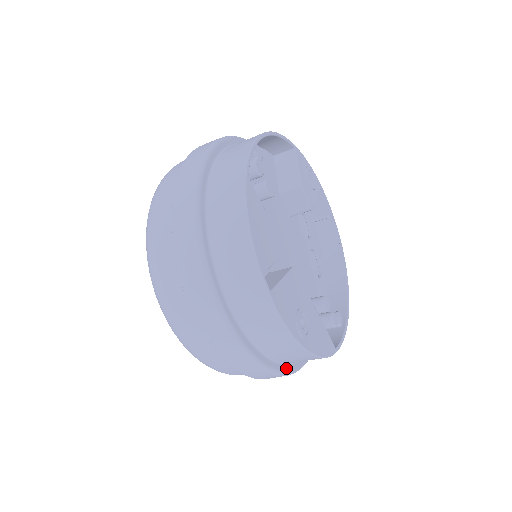
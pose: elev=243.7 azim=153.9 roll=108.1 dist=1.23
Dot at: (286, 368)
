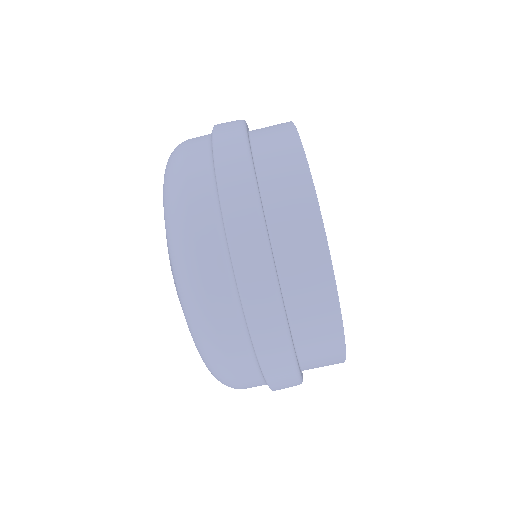
Dot at: occluded
